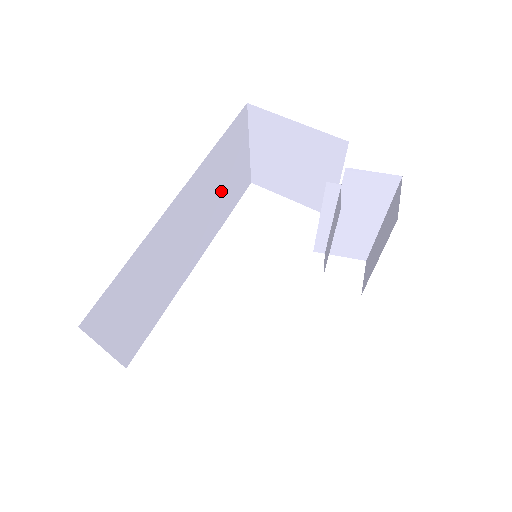
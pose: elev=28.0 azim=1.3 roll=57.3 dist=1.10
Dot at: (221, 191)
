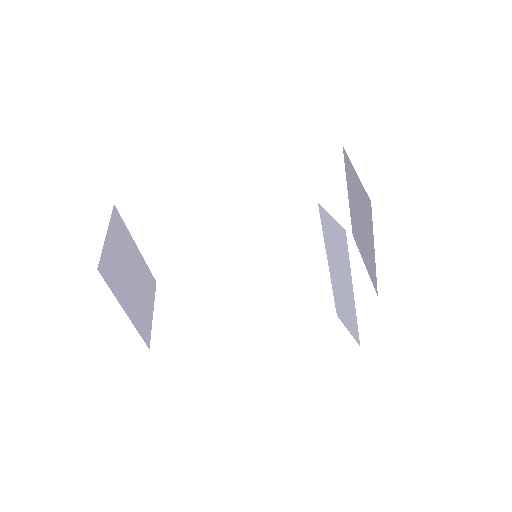
Dot at: (297, 211)
